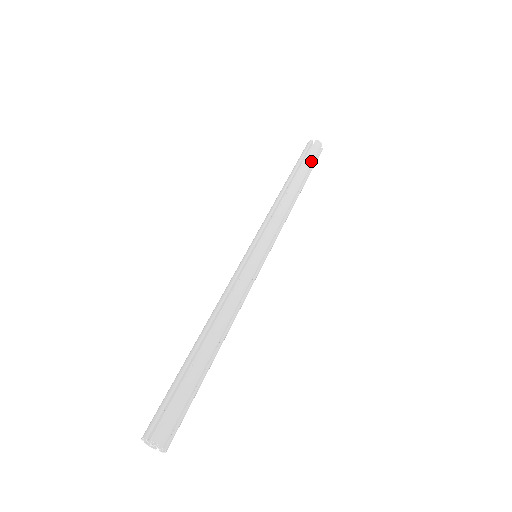
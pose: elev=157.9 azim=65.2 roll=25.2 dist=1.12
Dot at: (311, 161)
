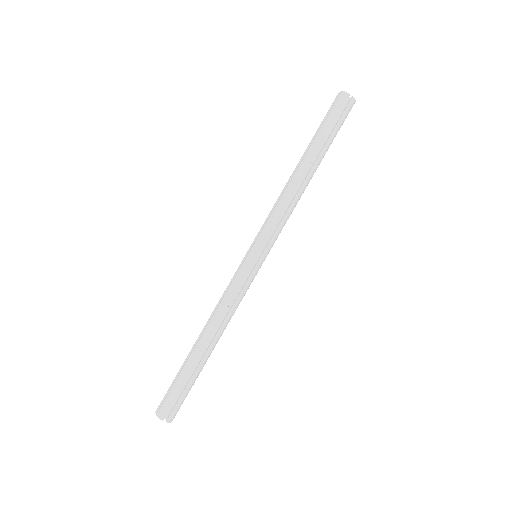
Dot at: (327, 125)
